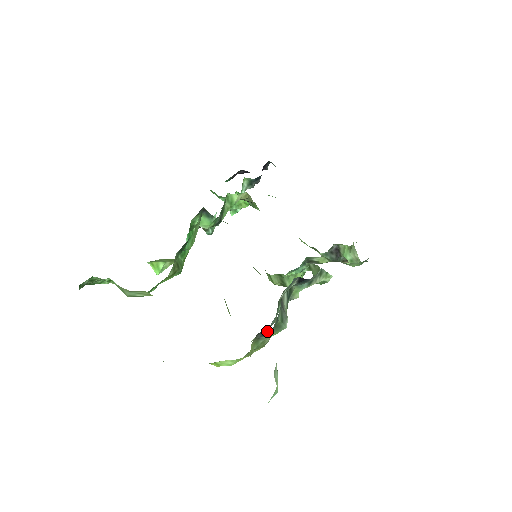
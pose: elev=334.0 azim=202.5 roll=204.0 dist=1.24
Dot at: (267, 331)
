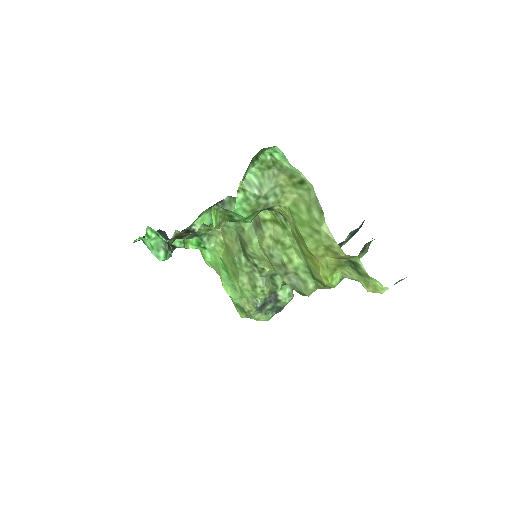
Dot at: (366, 246)
